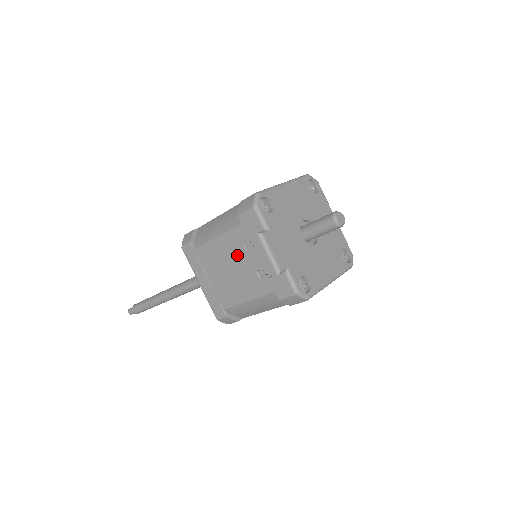
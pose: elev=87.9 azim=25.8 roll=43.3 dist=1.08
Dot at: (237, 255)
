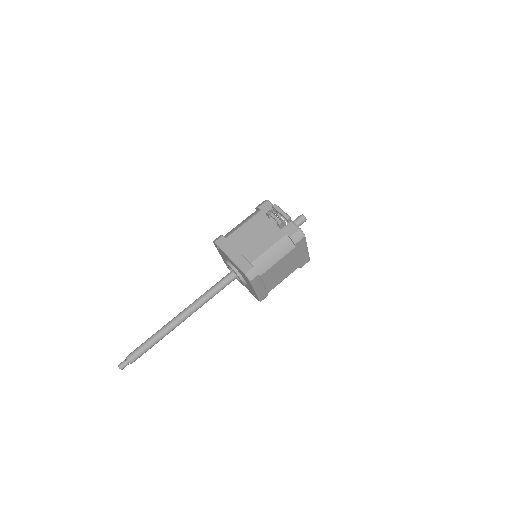
Dot at: (259, 227)
